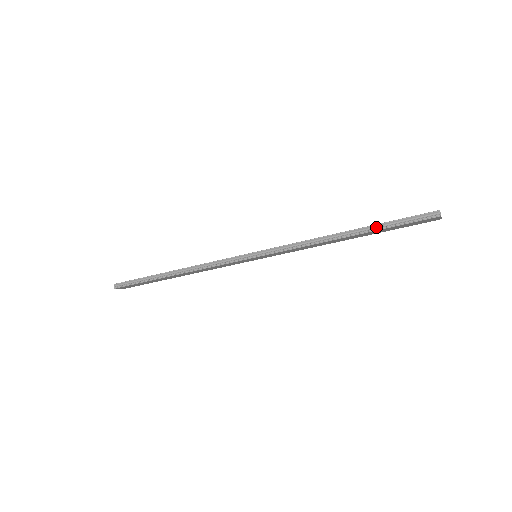
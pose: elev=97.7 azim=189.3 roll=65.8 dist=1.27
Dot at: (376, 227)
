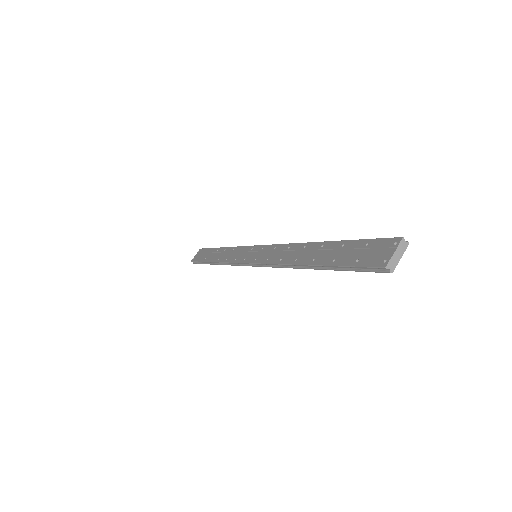
Dot at: (329, 267)
